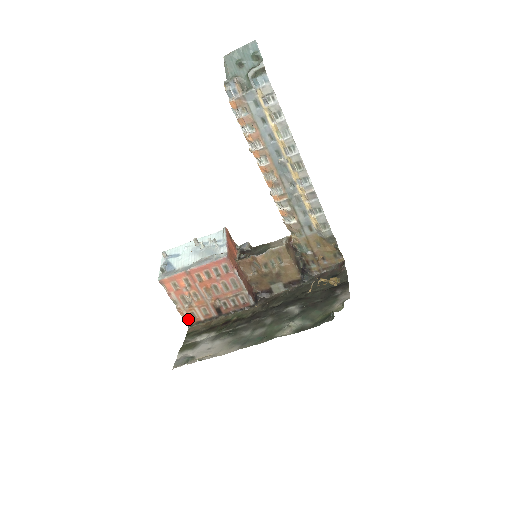
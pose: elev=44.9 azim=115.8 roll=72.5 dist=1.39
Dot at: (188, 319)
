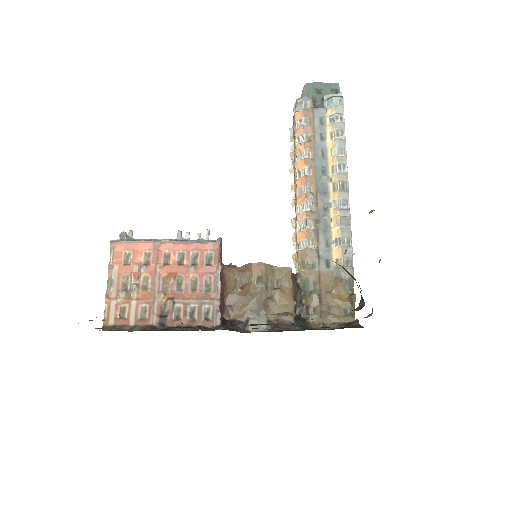
Dot at: (111, 316)
